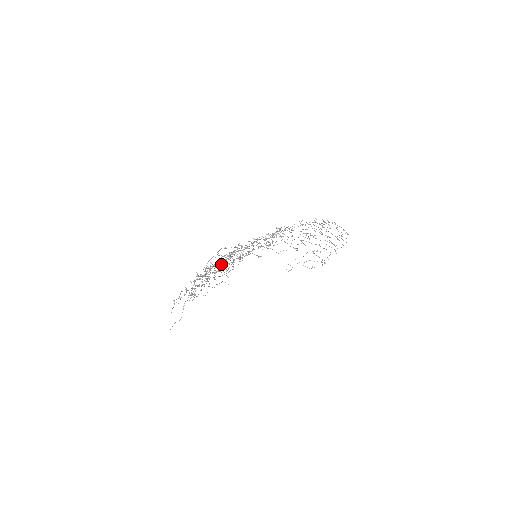
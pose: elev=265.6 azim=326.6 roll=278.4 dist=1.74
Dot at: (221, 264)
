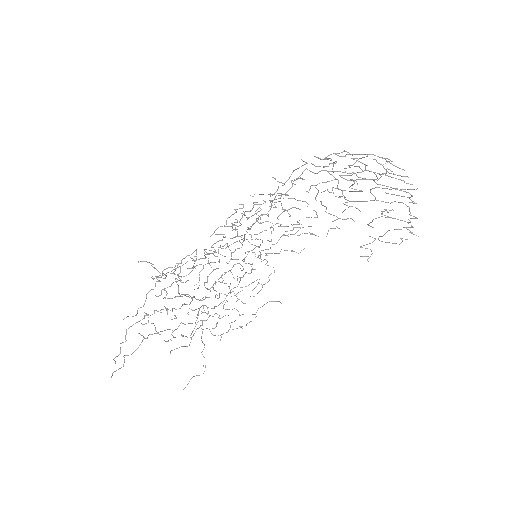
Dot at: (215, 283)
